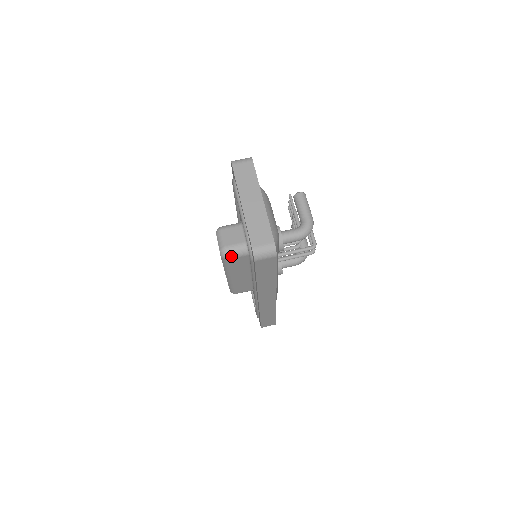
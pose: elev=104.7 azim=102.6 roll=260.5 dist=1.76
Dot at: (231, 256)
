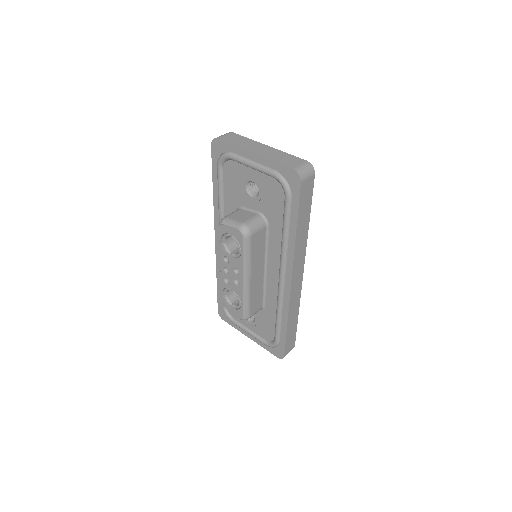
Dot at: (253, 230)
